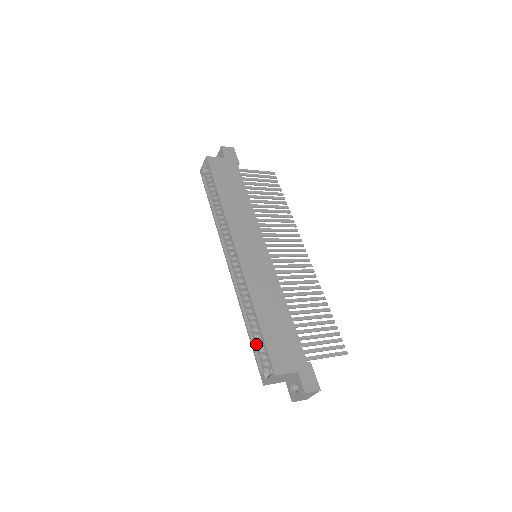
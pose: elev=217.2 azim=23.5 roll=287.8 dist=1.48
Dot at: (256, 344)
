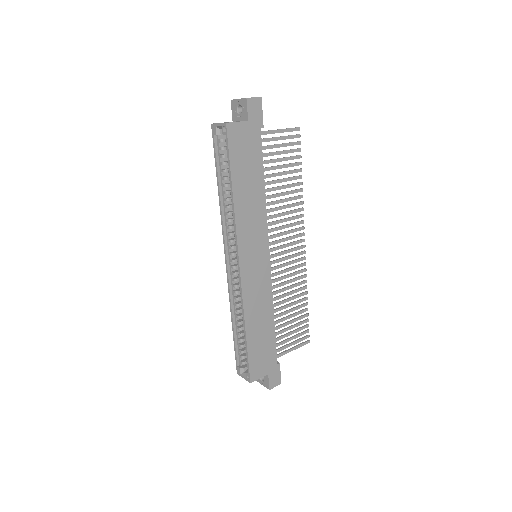
Dot at: (238, 343)
